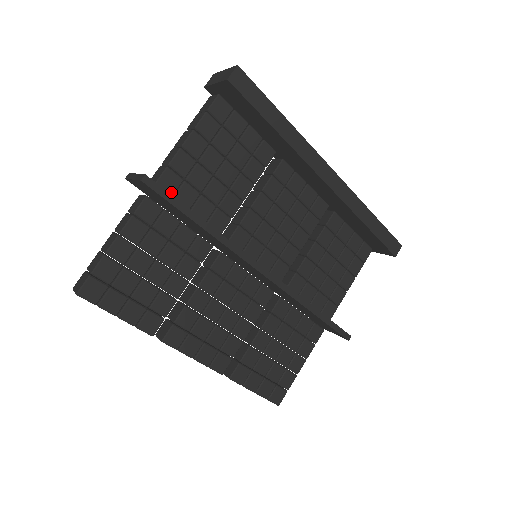
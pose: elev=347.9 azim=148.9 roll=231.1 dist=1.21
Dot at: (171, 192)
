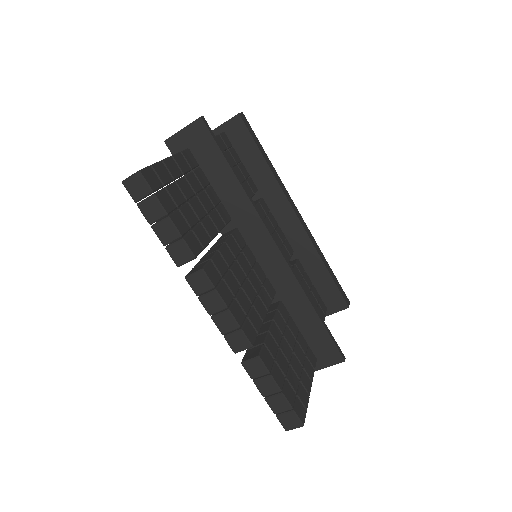
Dot at: occluded
